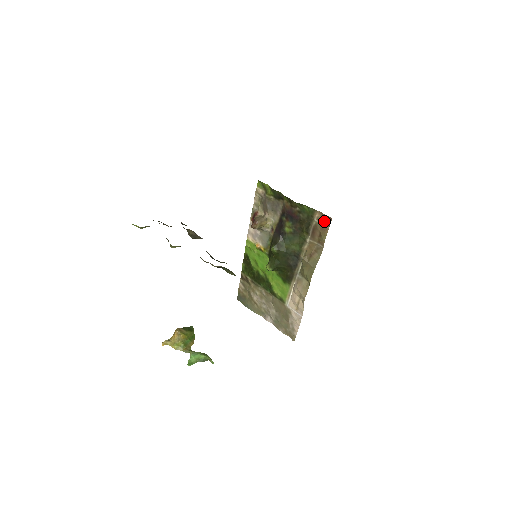
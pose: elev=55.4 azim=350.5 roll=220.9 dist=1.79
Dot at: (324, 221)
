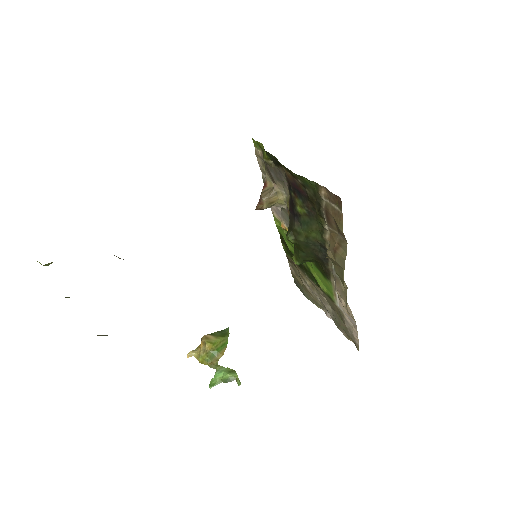
Dot at: (334, 202)
